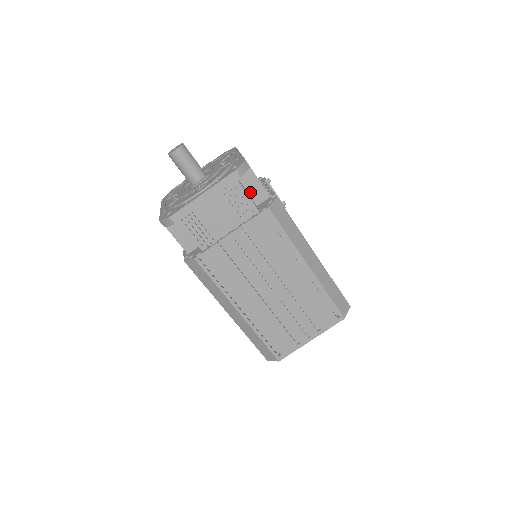
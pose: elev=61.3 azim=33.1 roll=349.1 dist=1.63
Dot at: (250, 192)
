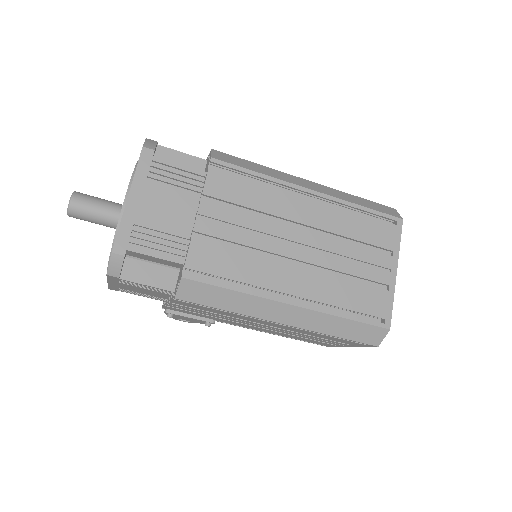
Dot at: occluded
